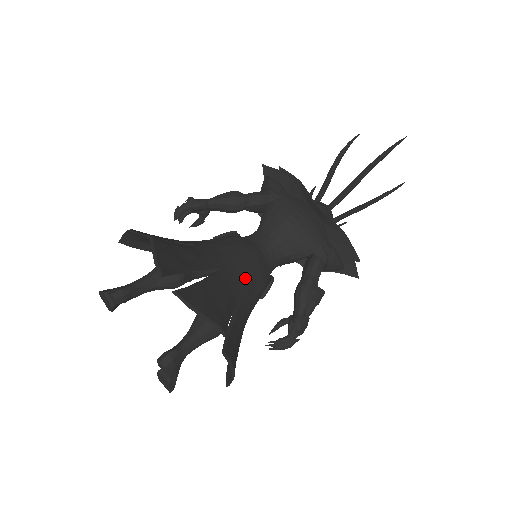
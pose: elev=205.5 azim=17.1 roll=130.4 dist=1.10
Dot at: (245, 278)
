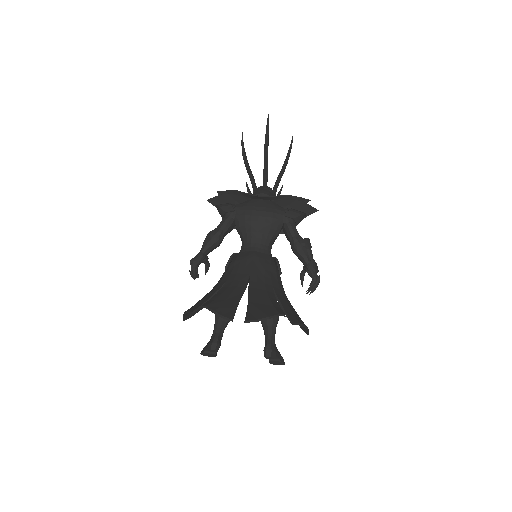
Dot at: (264, 275)
